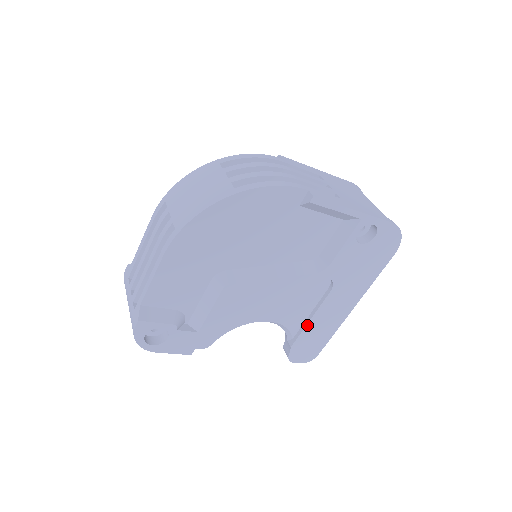
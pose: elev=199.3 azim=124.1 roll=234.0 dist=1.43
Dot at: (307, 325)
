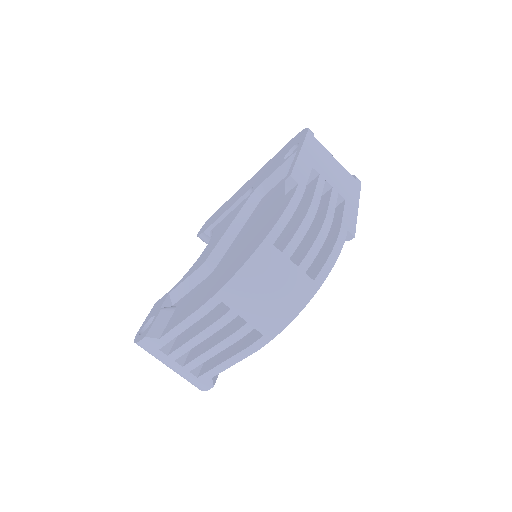
Dot at: occluded
